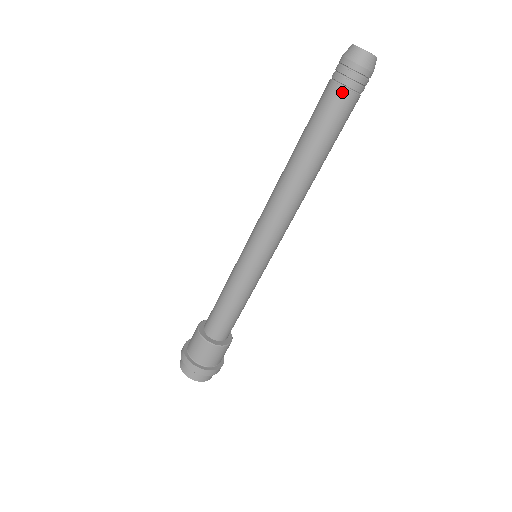
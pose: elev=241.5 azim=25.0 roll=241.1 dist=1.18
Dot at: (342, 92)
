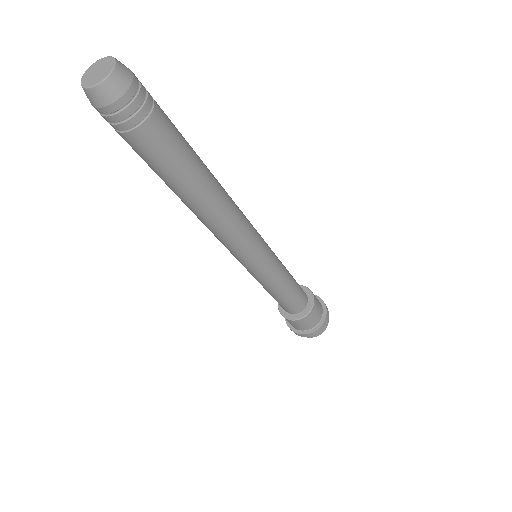
Dot at: (123, 137)
